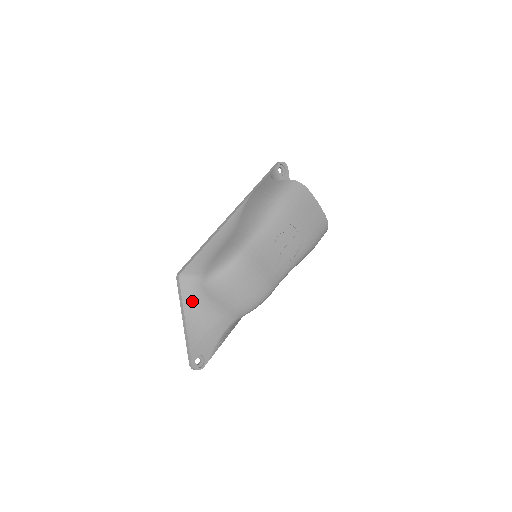
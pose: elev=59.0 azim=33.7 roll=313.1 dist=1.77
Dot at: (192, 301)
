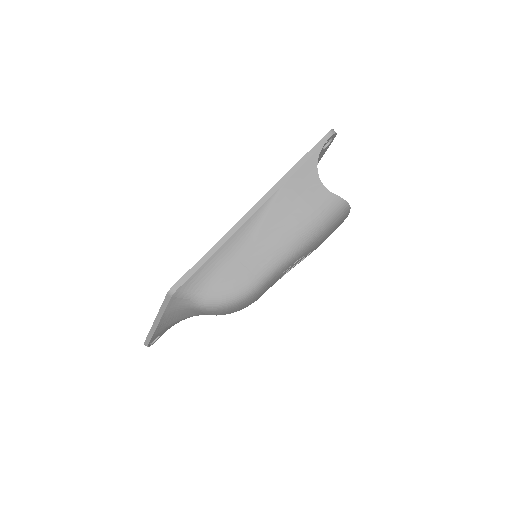
Dot at: (175, 310)
